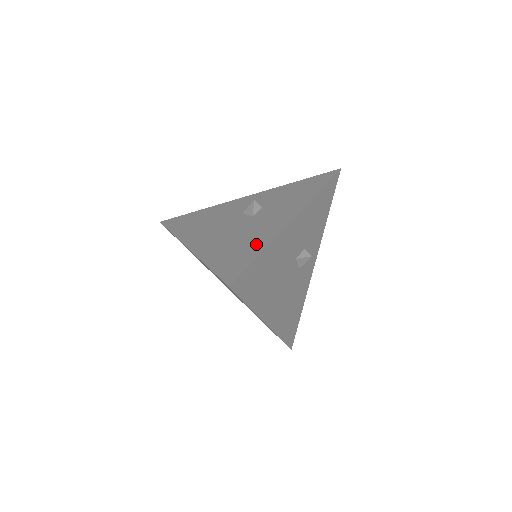
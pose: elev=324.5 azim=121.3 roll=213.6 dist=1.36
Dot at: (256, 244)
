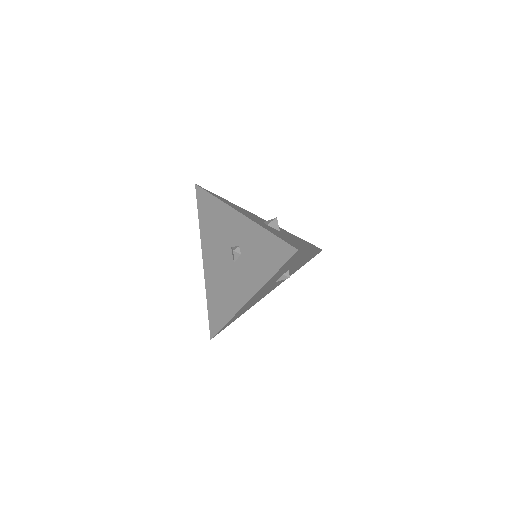
Dot at: (226, 310)
